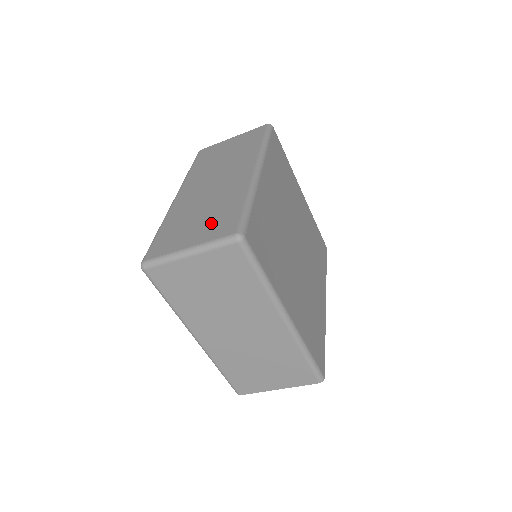
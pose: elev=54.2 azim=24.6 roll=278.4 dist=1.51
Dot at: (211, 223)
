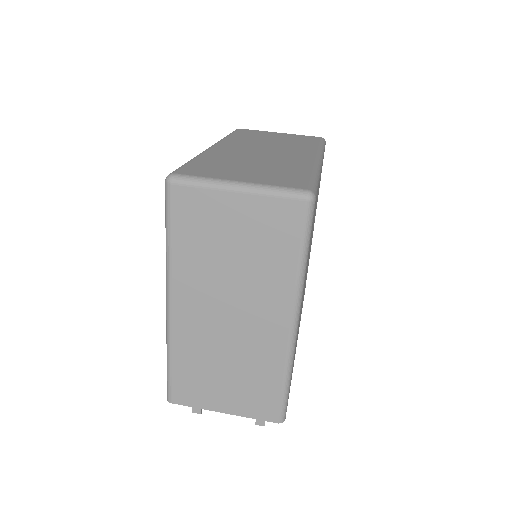
Dot at: (270, 174)
